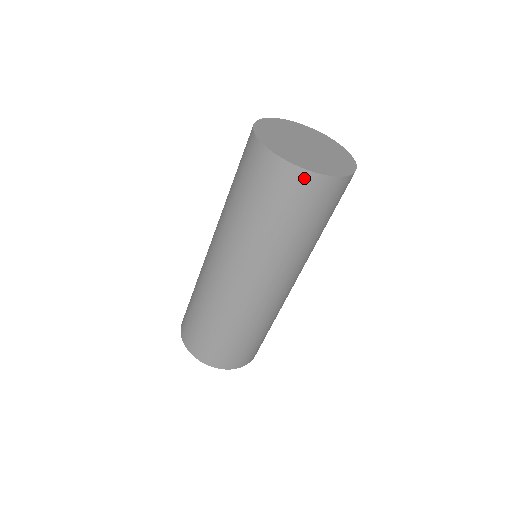
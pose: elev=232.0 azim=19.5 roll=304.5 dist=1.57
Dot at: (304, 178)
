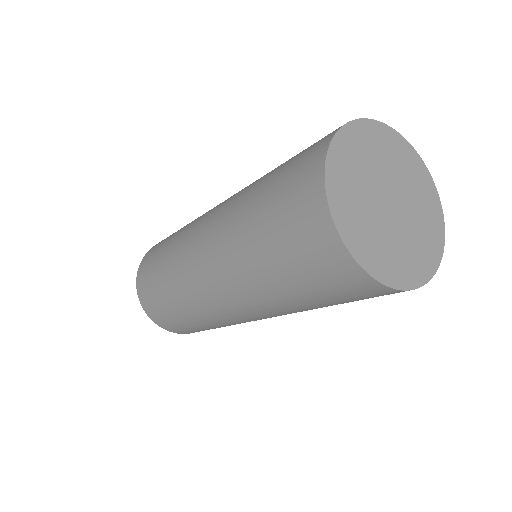
Dot at: occluded
